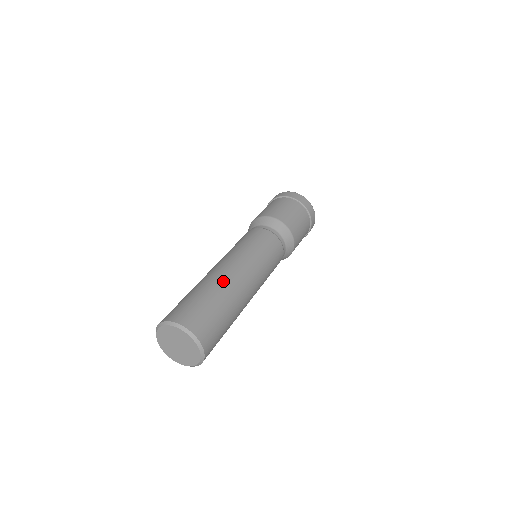
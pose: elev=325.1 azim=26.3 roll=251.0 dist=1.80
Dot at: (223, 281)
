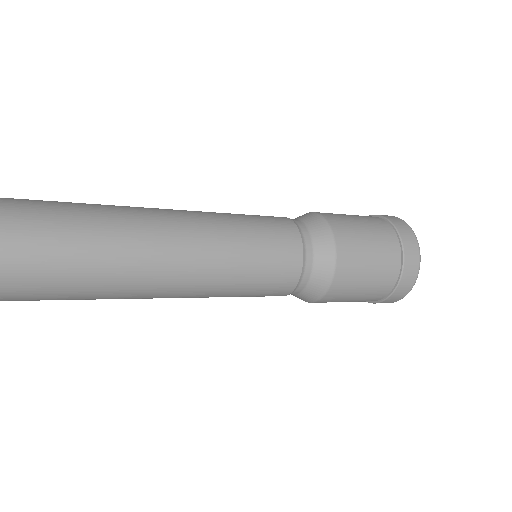
Dot at: occluded
